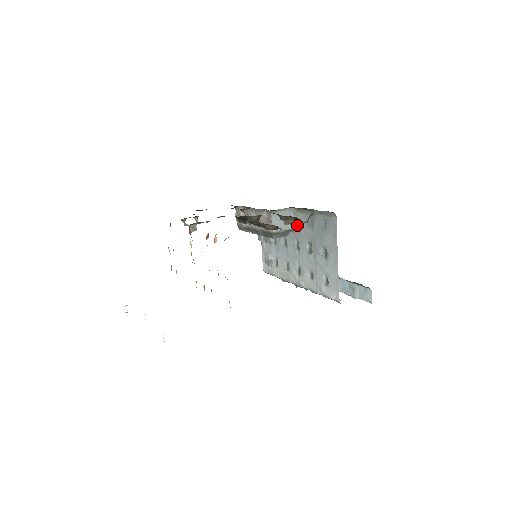
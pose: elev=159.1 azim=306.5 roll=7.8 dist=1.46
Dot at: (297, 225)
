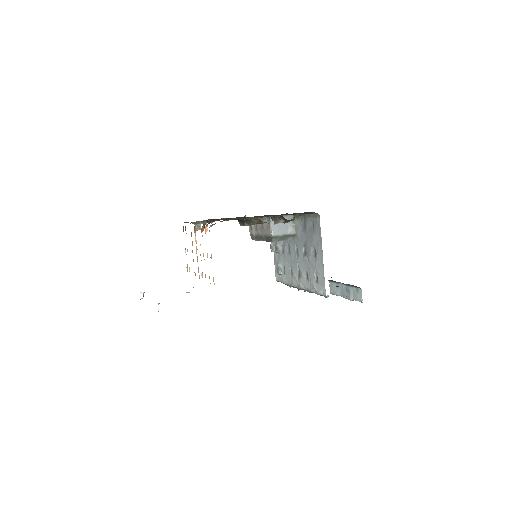
Dot at: (295, 231)
